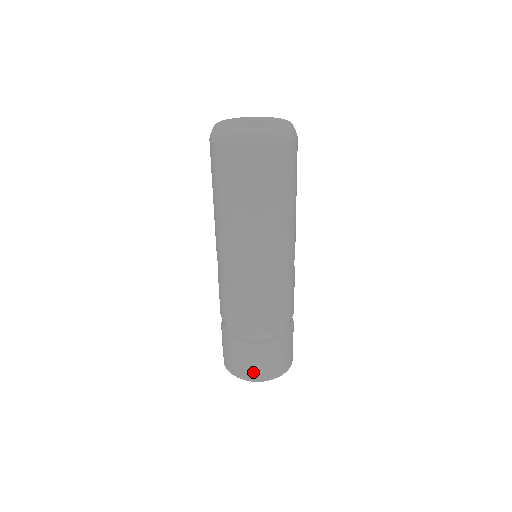
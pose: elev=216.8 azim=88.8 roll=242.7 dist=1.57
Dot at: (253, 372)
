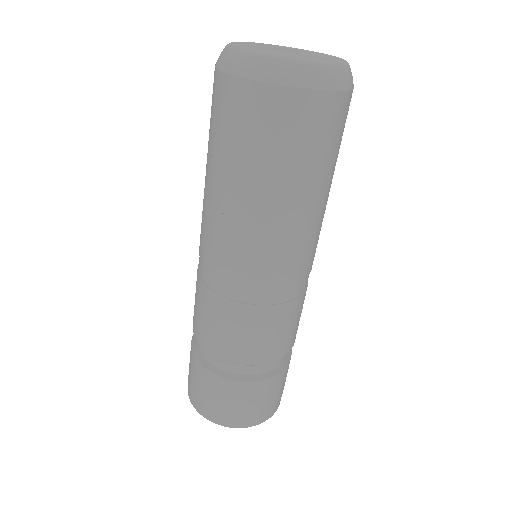
Dot at: (264, 412)
